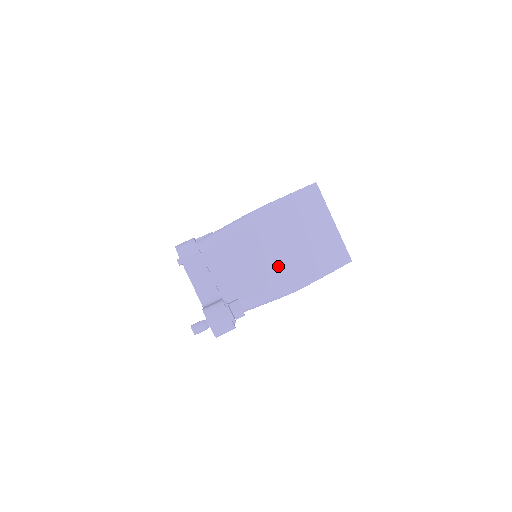
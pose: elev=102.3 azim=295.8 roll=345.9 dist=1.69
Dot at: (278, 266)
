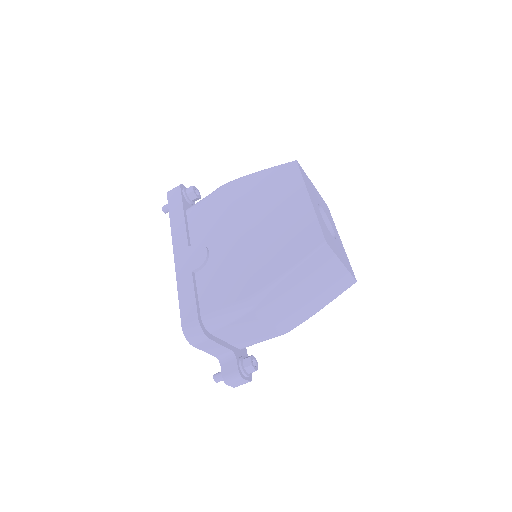
Dot at: (285, 320)
